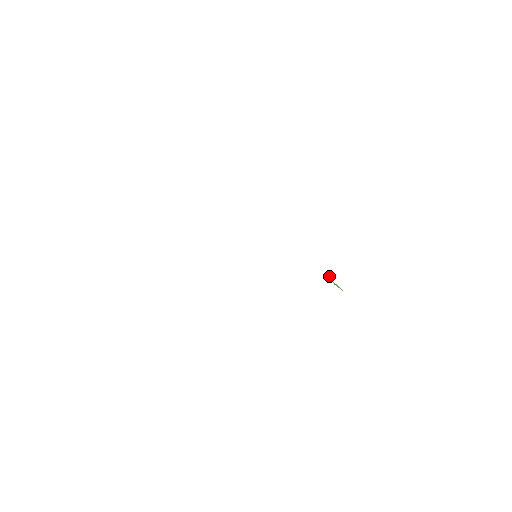
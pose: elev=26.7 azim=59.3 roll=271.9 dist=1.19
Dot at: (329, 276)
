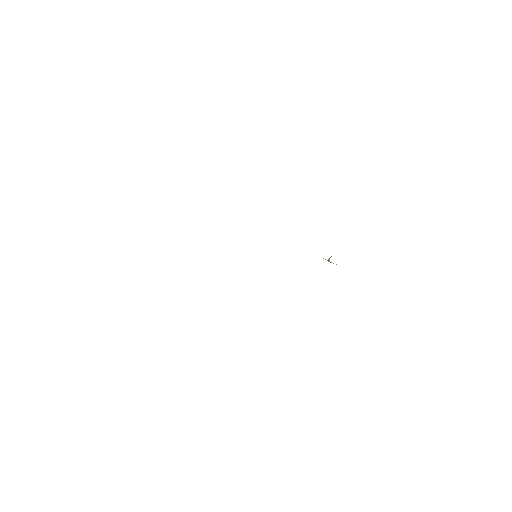
Dot at: occluded
